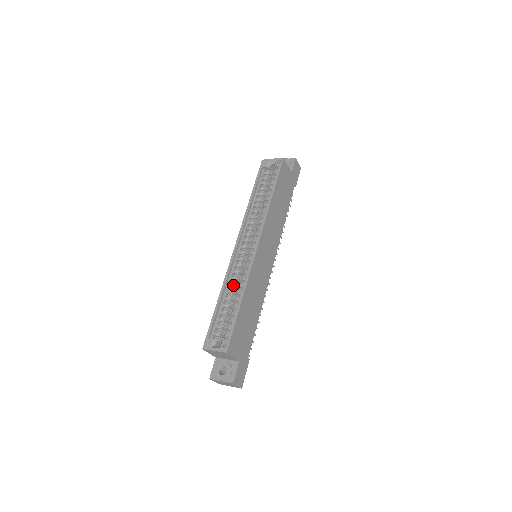
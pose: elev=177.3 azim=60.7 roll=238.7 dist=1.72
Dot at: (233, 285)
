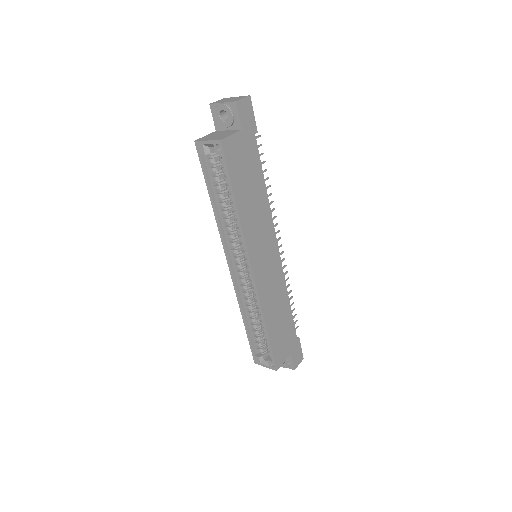
Dot at: (250, 307)
